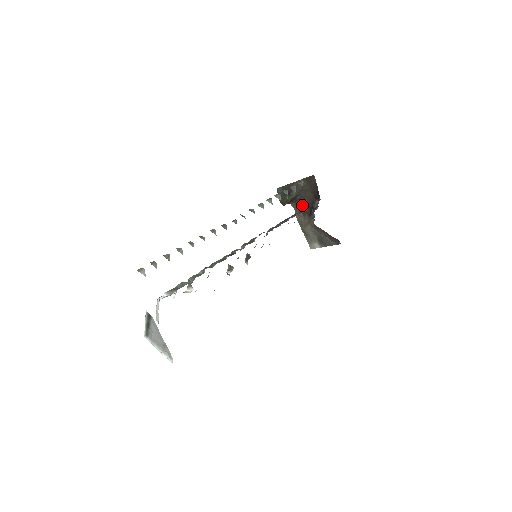
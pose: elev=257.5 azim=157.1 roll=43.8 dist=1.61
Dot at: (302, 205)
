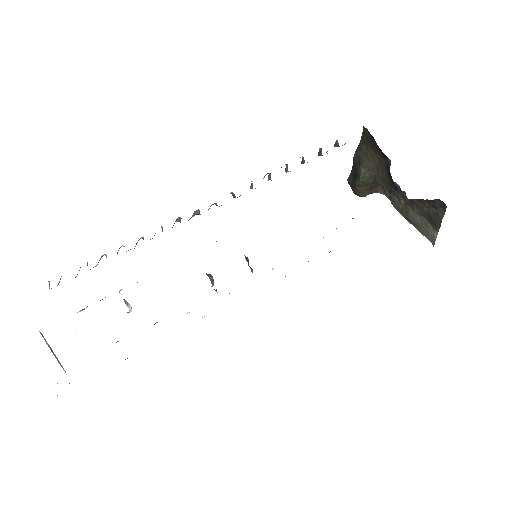
Dot at: (386, 183)
